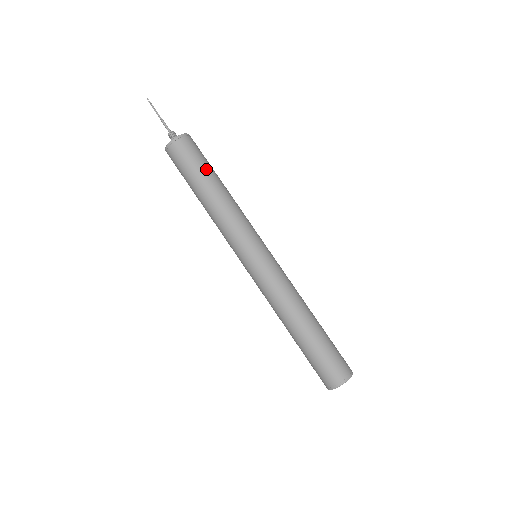
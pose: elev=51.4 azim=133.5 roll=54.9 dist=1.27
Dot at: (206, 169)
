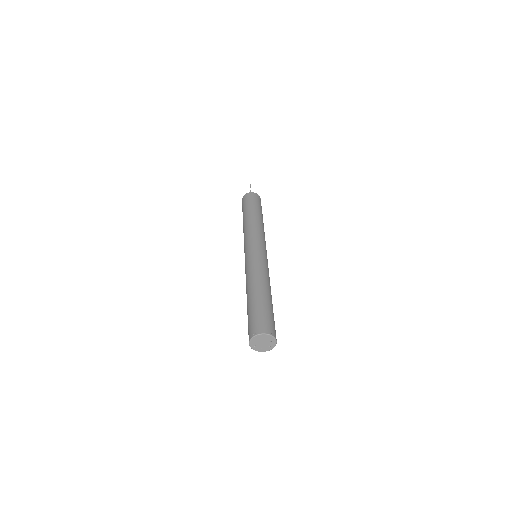
Dot at: (249, 208)
